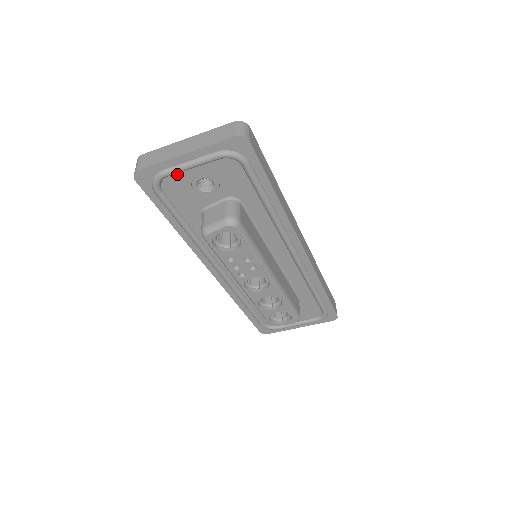
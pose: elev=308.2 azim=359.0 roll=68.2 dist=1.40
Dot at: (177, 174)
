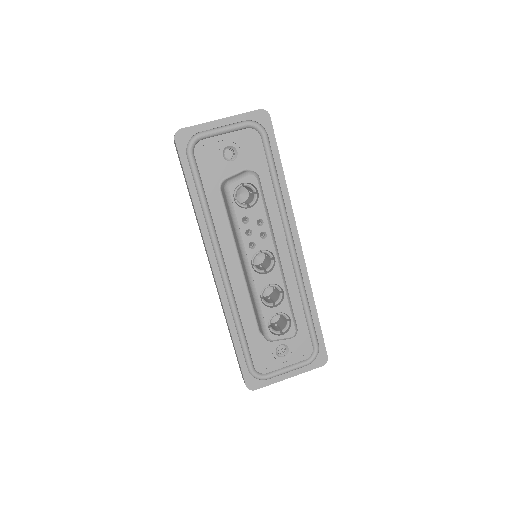
Dot at: (210, 138)
